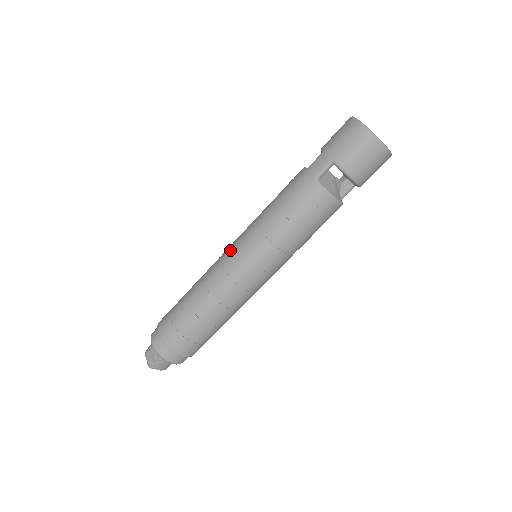
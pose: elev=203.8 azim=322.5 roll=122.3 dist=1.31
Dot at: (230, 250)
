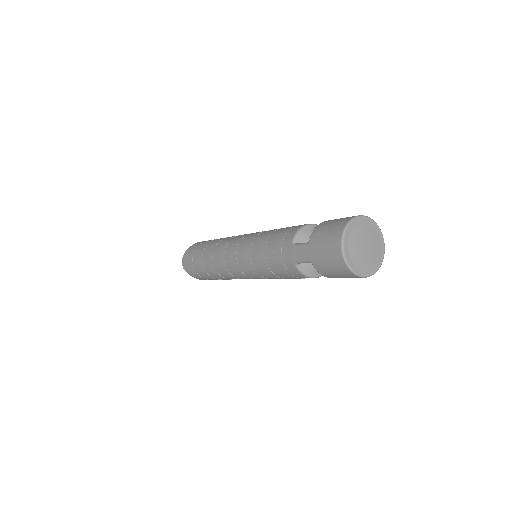
Dot at: (231, 252)
